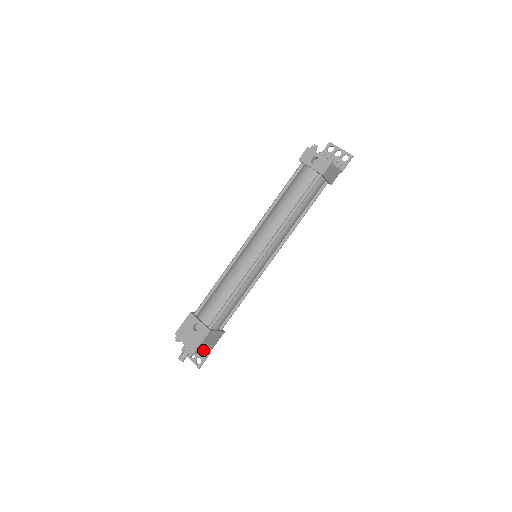
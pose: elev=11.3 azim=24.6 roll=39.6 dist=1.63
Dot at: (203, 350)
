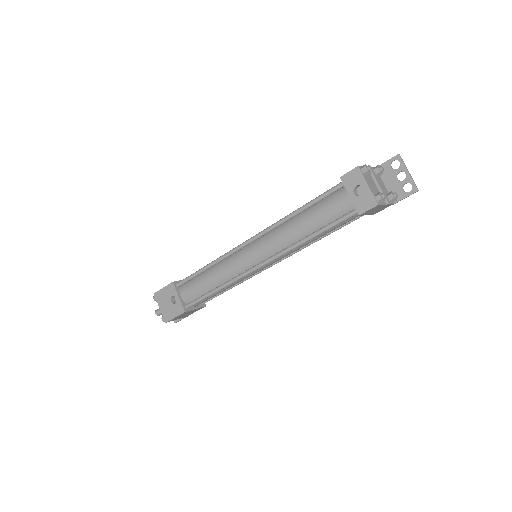
Dot at: (178, 318)
